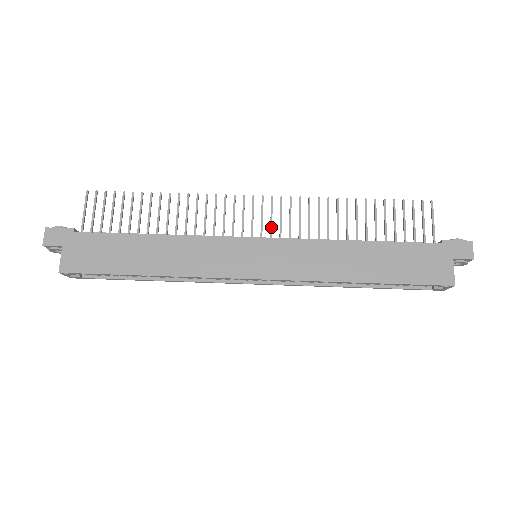
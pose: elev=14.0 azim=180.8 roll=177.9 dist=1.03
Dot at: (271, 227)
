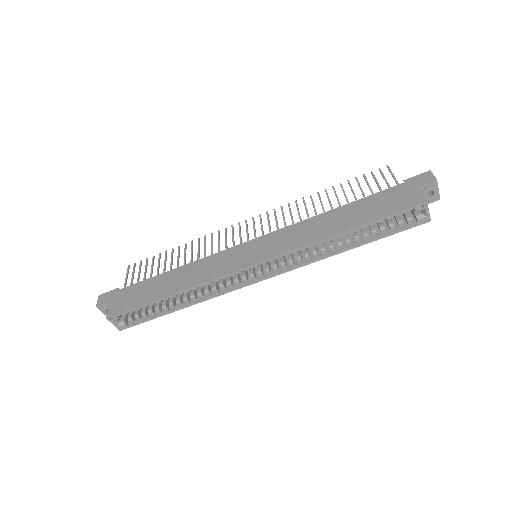
Dot at: (262, 231)
